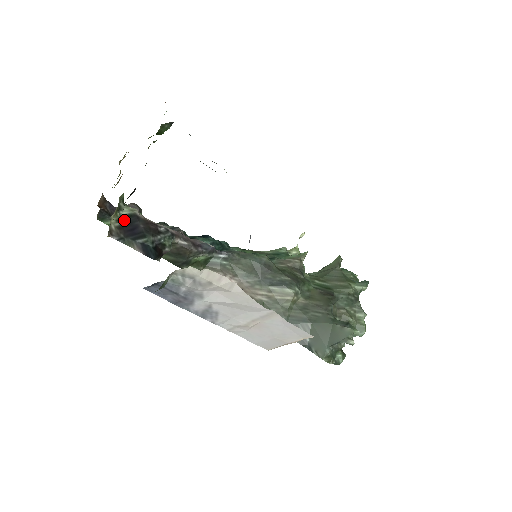
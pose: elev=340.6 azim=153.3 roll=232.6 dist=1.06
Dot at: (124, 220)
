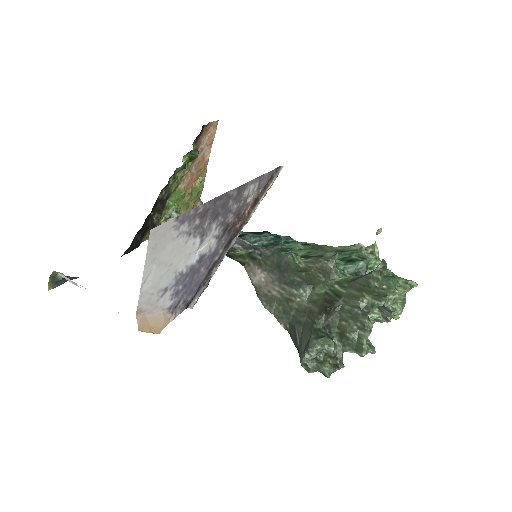
Dot at: occluded
